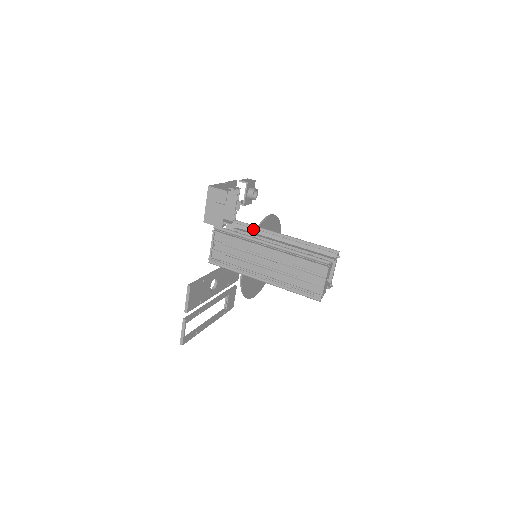
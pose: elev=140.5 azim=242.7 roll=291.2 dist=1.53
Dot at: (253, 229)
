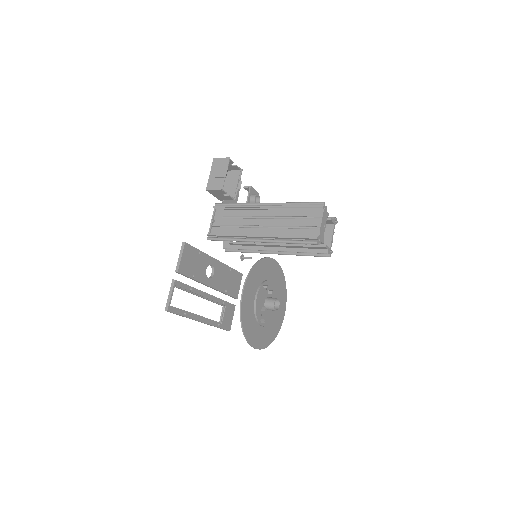
Dot at: occluded
